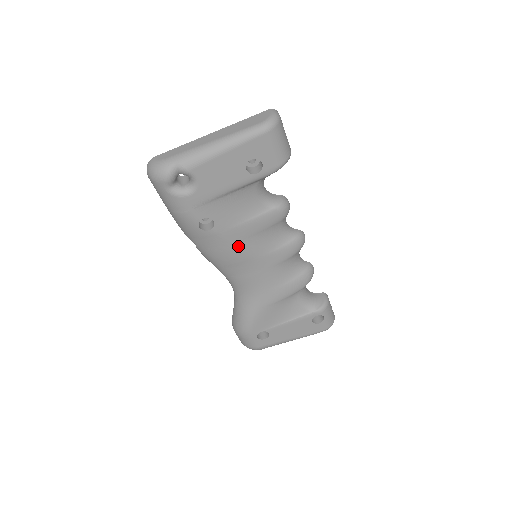
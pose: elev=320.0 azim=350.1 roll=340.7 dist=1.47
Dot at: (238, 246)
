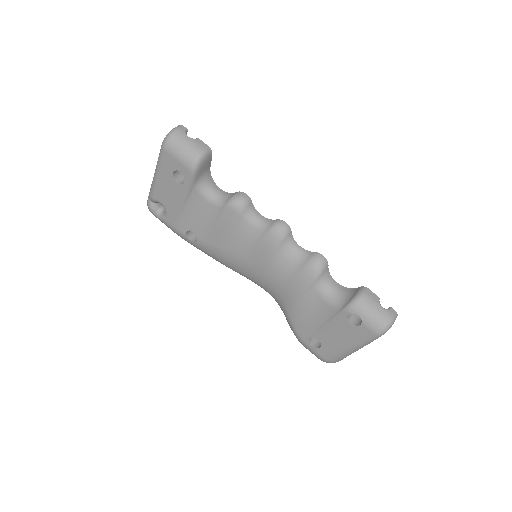
Dot at: (226, 249)
